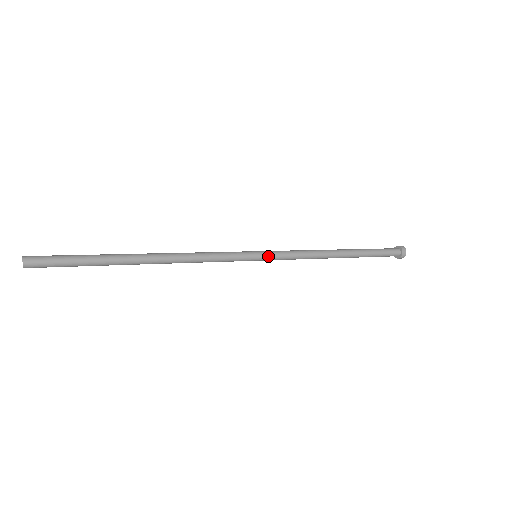
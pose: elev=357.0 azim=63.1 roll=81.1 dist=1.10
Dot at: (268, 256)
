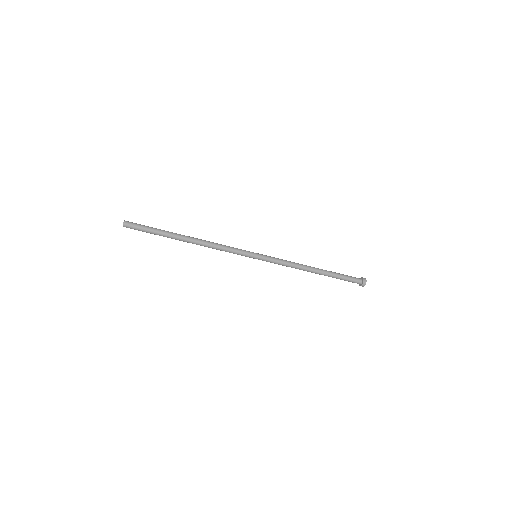
Dot at: (263, 259)
